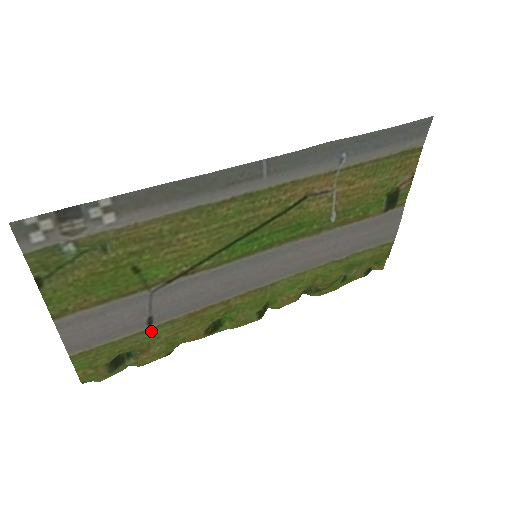
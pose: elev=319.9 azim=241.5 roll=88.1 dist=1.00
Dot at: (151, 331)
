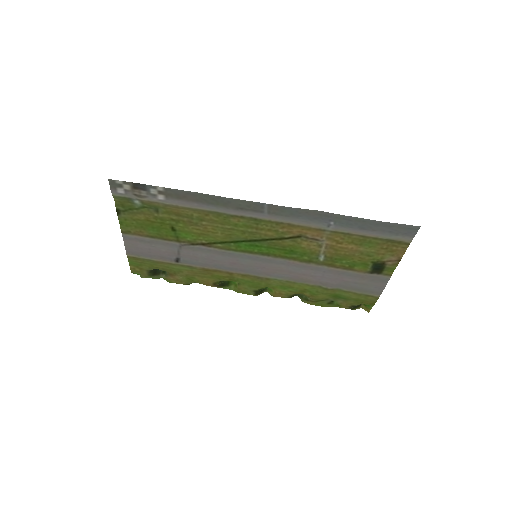
Dot at: (177, 266)
